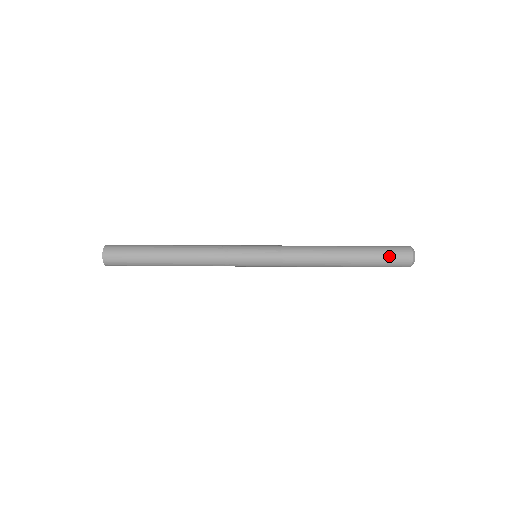
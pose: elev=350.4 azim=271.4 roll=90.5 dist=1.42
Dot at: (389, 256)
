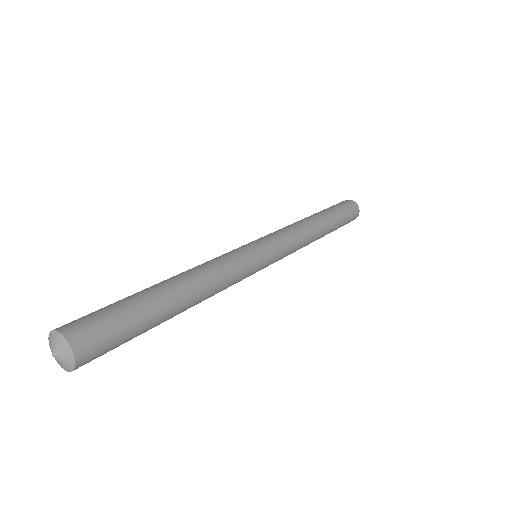
Dot at: (346, 208)
